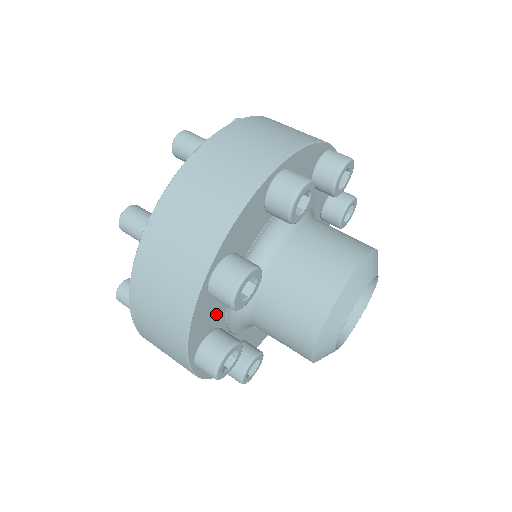
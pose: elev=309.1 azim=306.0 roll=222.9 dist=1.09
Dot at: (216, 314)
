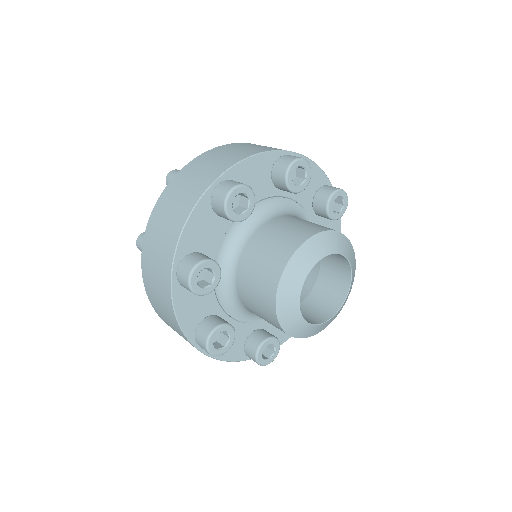
Dot at: (205, 303)
